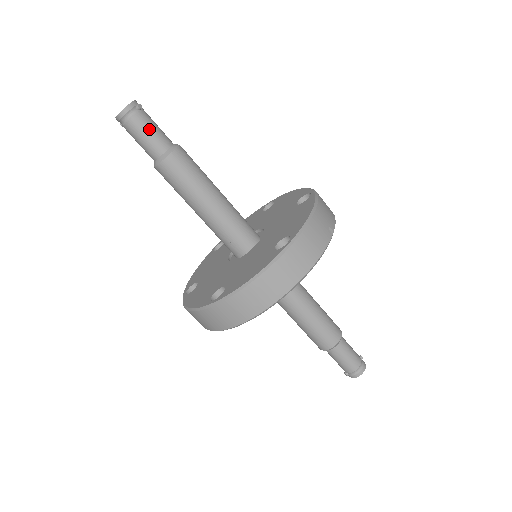
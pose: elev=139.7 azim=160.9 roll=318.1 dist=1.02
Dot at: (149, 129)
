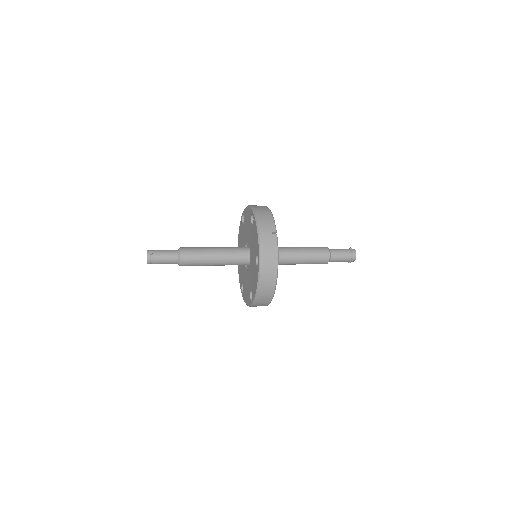
Dot at: (163, 258)
